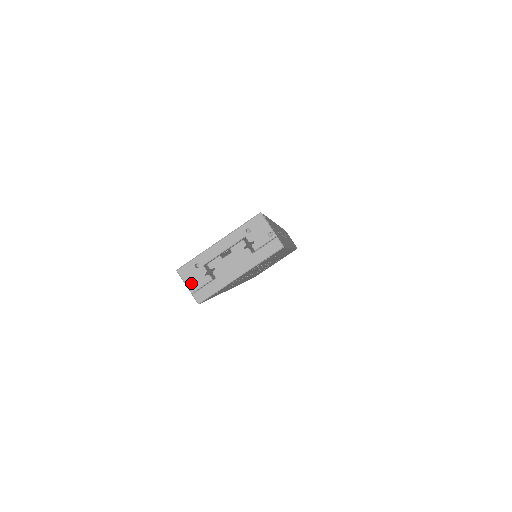
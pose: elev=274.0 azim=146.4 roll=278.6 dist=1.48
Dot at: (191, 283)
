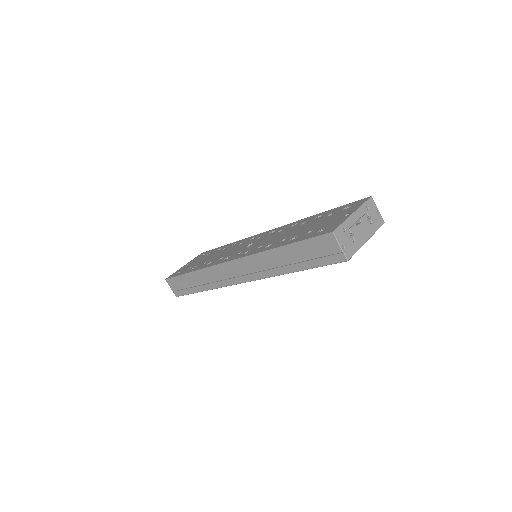
Dot at: (342, 243)
